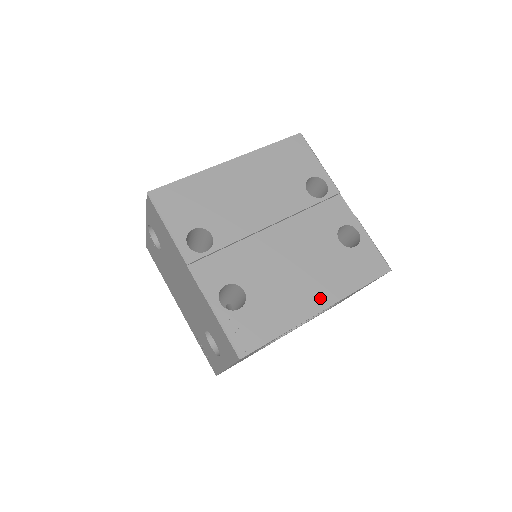
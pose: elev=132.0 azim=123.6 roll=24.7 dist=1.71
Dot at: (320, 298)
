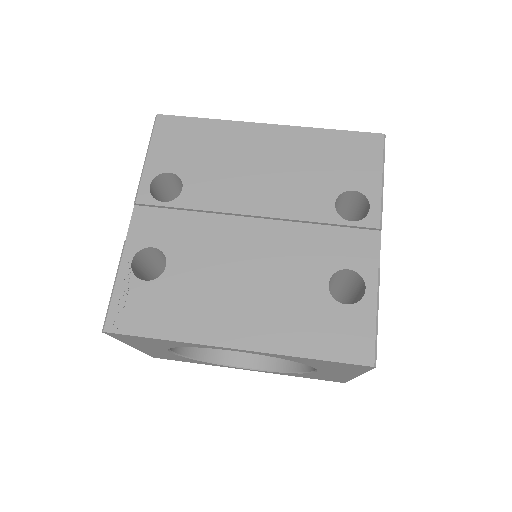
Dot at: (245, 332)
